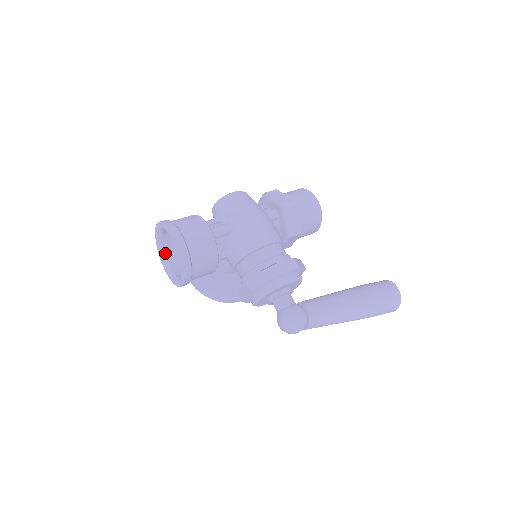
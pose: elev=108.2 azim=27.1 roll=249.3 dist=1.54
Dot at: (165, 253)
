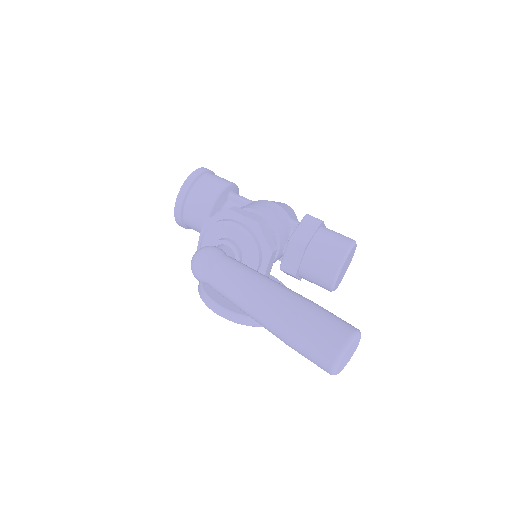
Dot at: occluded
